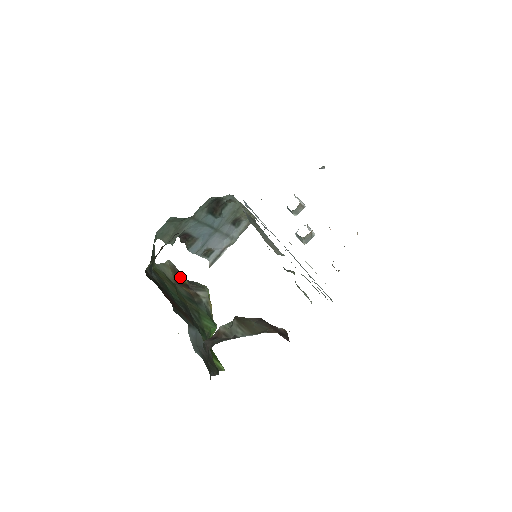
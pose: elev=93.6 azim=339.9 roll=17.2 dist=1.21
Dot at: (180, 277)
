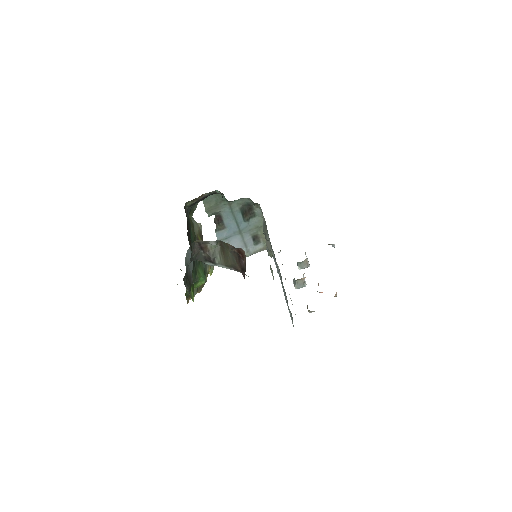
Dot at: occluded
